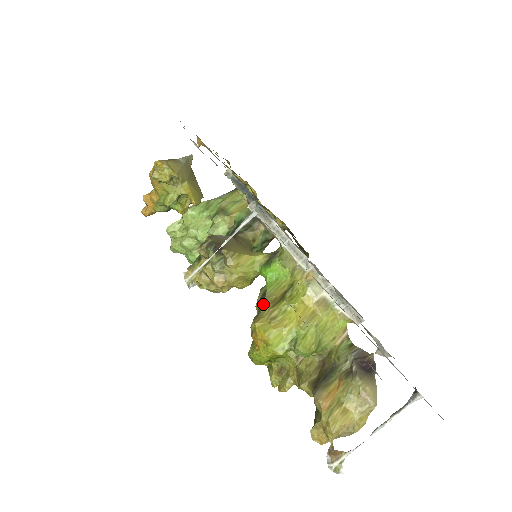
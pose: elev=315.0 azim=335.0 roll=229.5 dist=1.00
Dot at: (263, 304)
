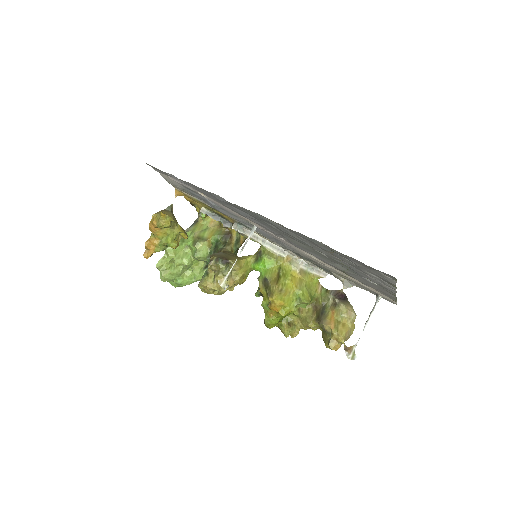
Dot at: (269, 285)
